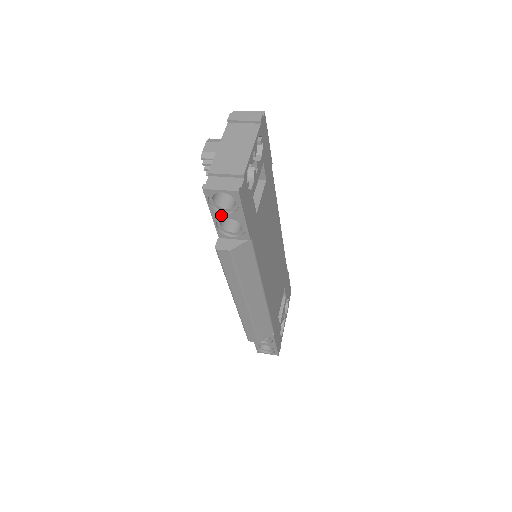
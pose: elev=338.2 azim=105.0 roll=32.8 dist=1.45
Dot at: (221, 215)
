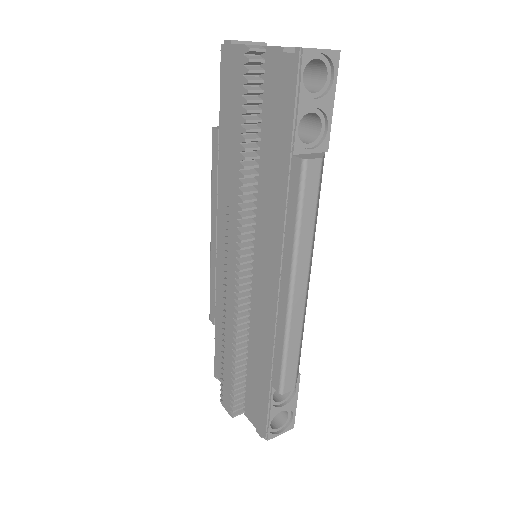
Dot at: (309, 102)
